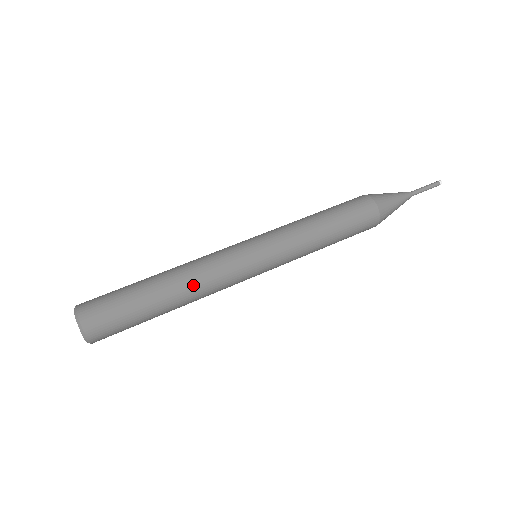
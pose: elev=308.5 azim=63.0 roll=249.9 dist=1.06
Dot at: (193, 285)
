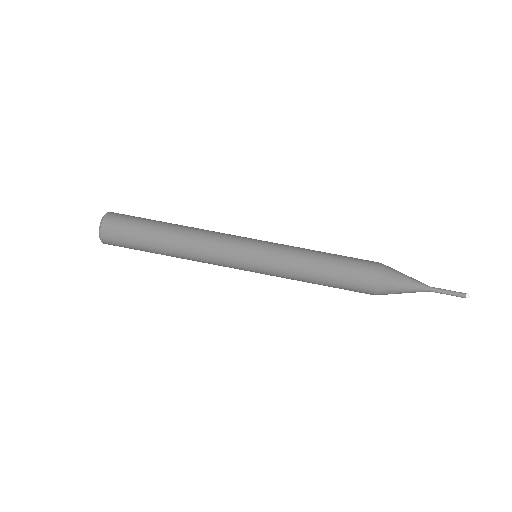
Dot at: (192, 237)
